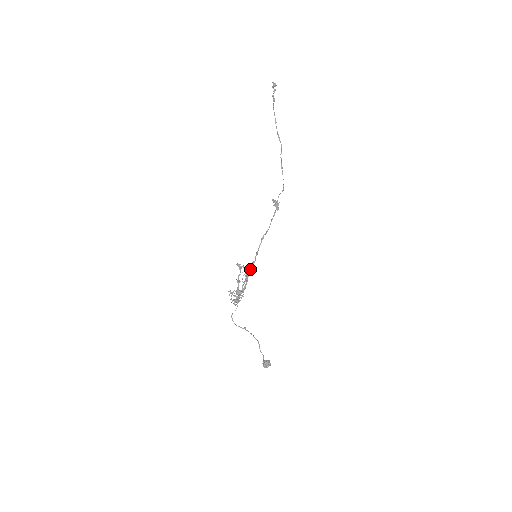
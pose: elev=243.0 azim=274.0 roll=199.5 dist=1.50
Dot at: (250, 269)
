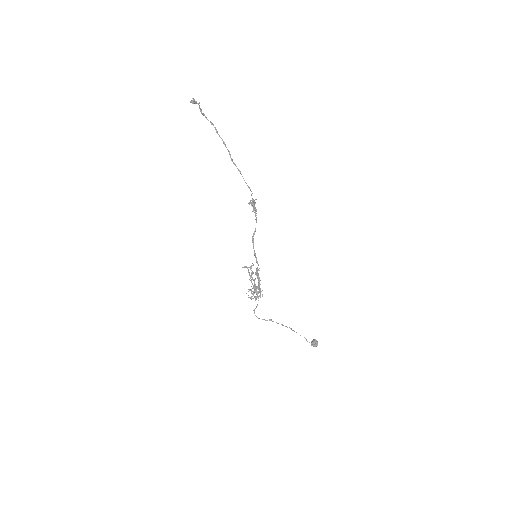
Dot at: (256, 268)
